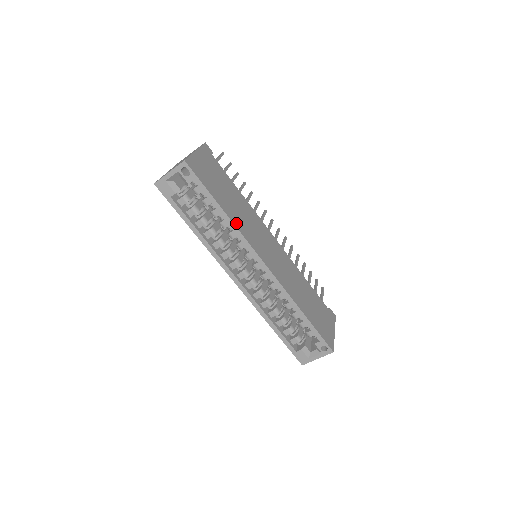
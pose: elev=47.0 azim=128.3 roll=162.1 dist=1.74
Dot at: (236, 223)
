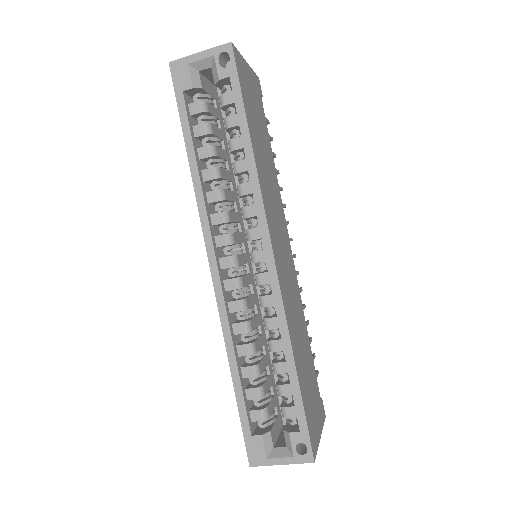
Dot at: (259, 171)
